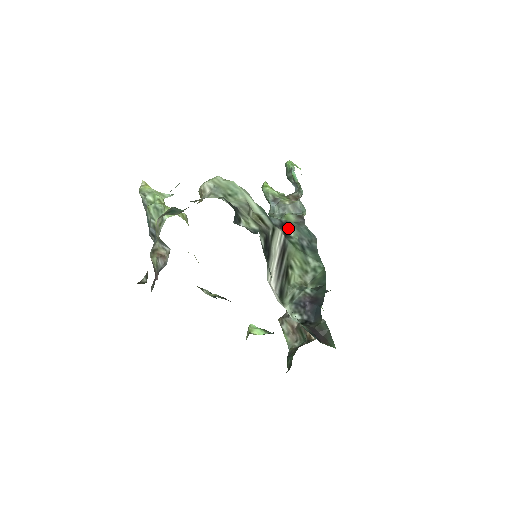
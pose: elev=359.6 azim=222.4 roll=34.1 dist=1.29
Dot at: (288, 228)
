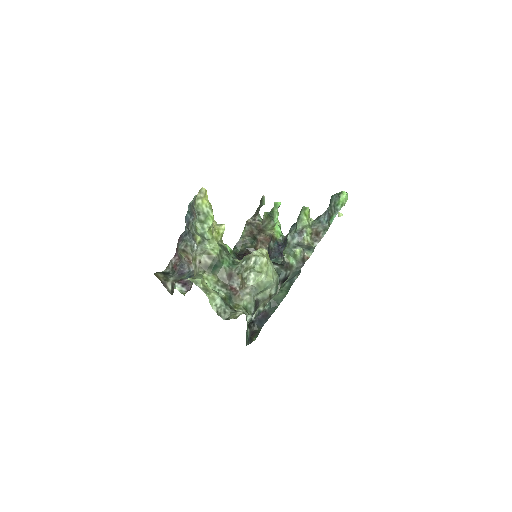
Dot at: (286, 279)
